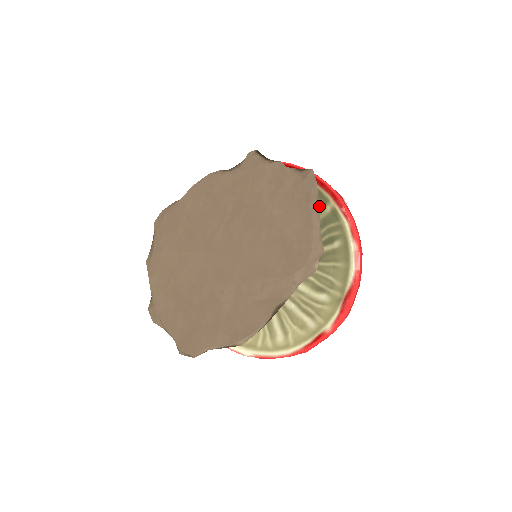
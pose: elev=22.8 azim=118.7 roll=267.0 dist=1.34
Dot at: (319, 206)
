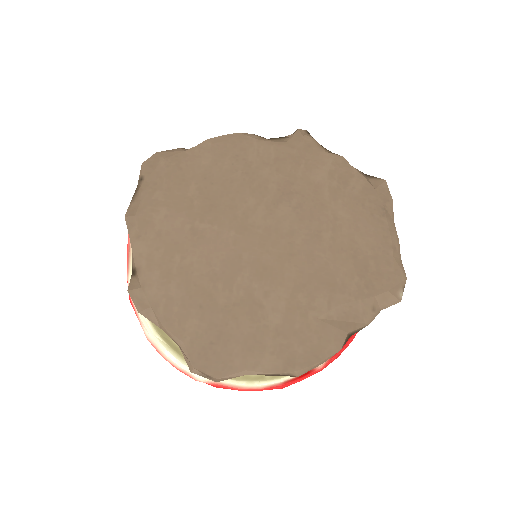
Dot at: occluded
